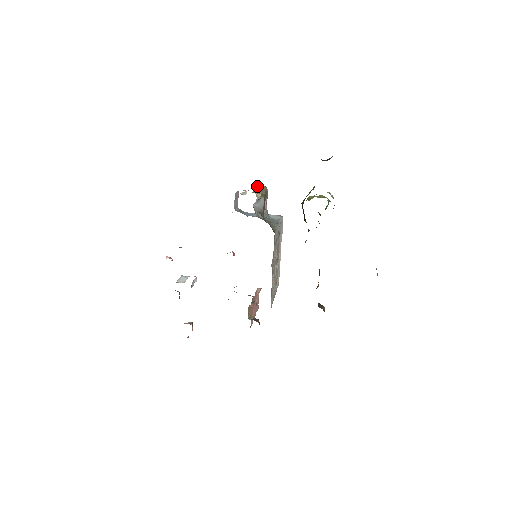
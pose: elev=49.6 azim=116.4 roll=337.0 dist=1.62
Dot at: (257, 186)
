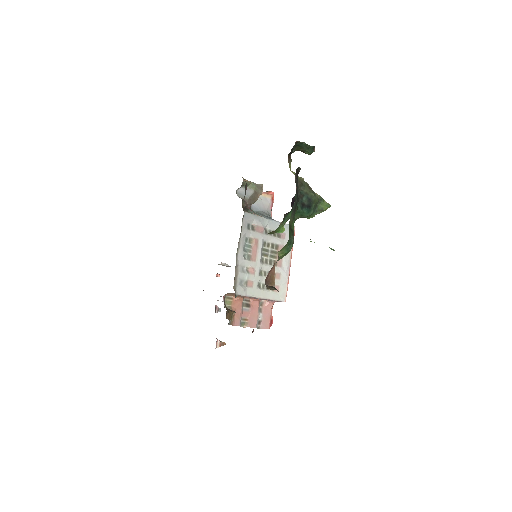
Dot at: (266, 191)
